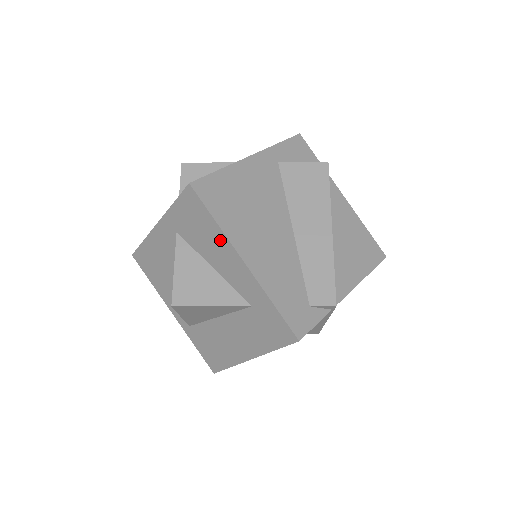
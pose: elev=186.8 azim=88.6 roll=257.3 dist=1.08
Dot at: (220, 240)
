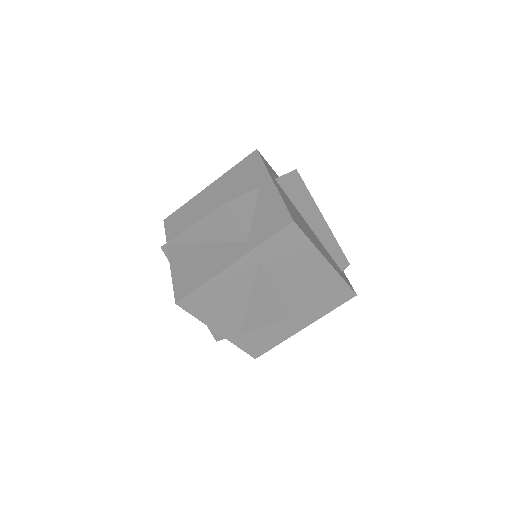
Dot at: (310, 254)
